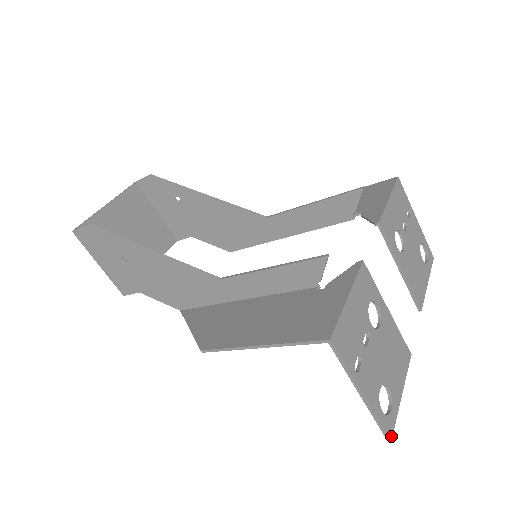
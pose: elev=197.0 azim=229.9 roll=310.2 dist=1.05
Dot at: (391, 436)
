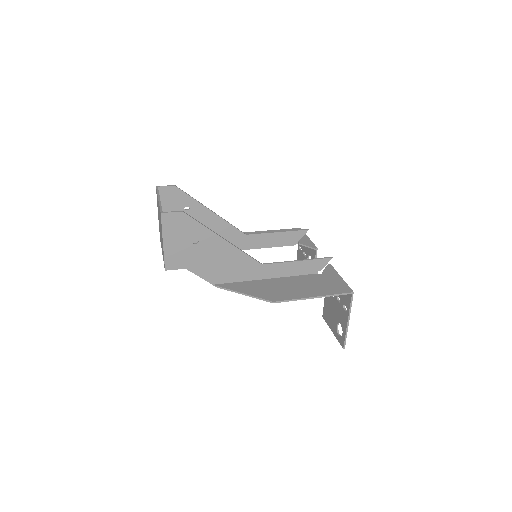
Dot at: (344, 346)
